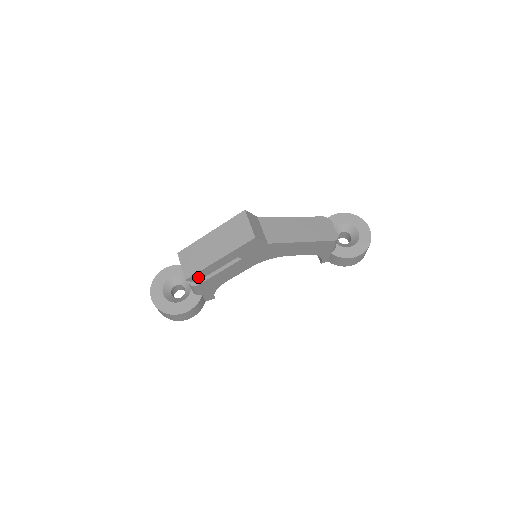
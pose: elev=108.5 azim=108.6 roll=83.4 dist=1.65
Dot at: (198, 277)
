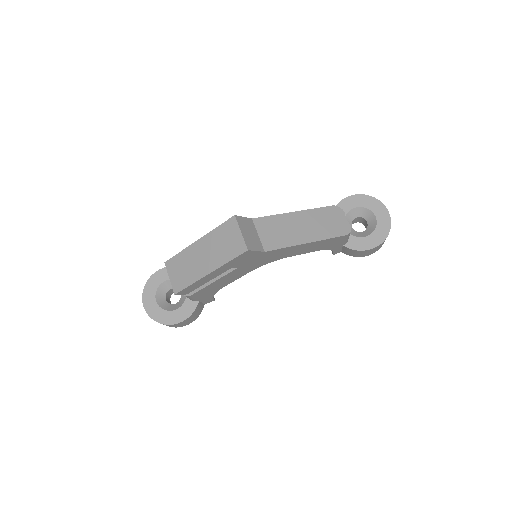
Dot at: (189, 290)
